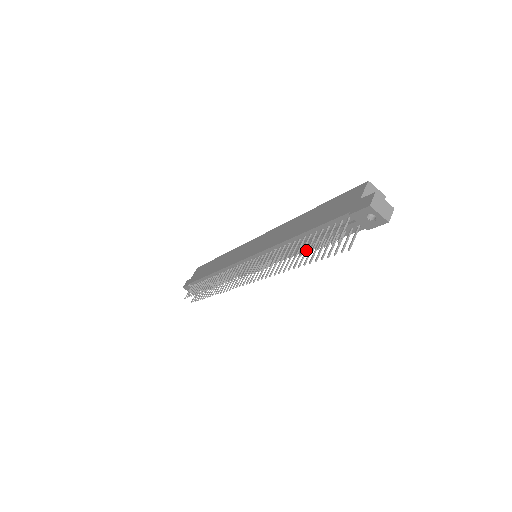
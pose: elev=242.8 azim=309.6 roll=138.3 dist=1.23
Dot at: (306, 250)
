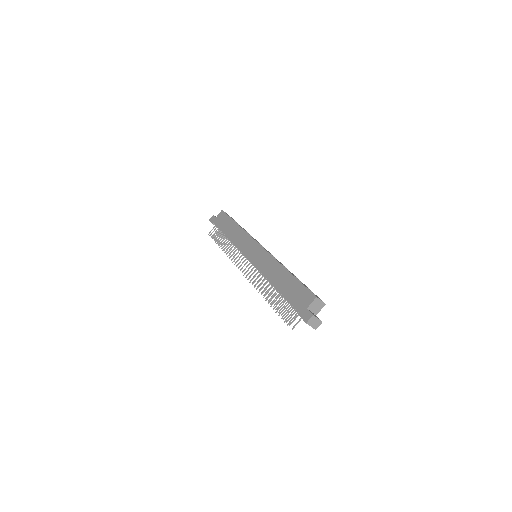
Dot at: (274, 307)
